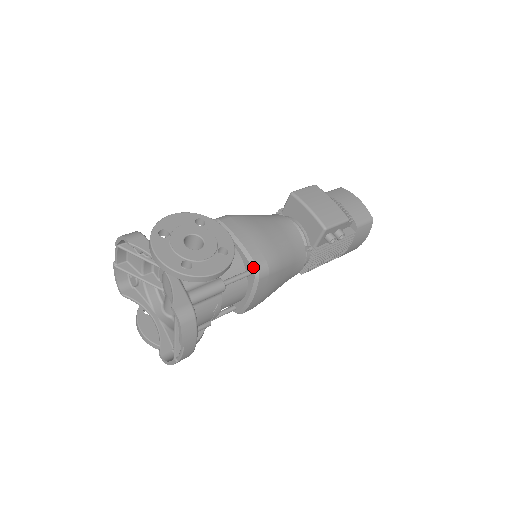
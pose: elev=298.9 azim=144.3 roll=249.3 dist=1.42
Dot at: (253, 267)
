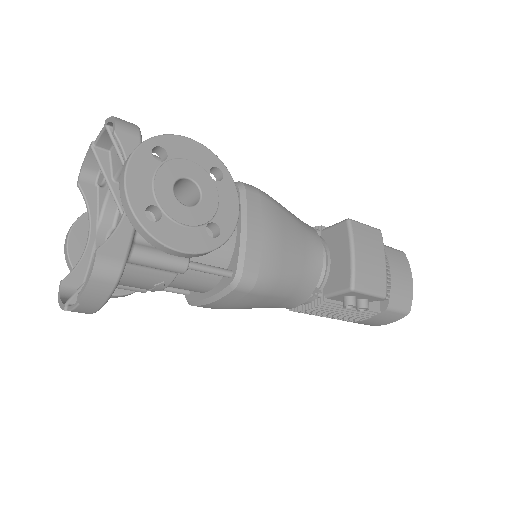
Dot at: (237, 271)
